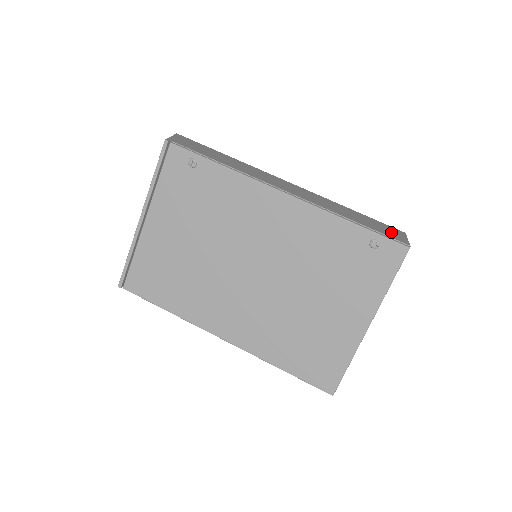
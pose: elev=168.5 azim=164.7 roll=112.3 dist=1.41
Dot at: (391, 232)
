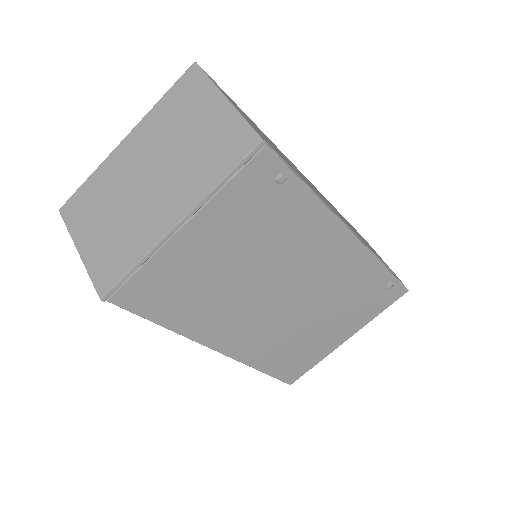
Dot at: occluded
